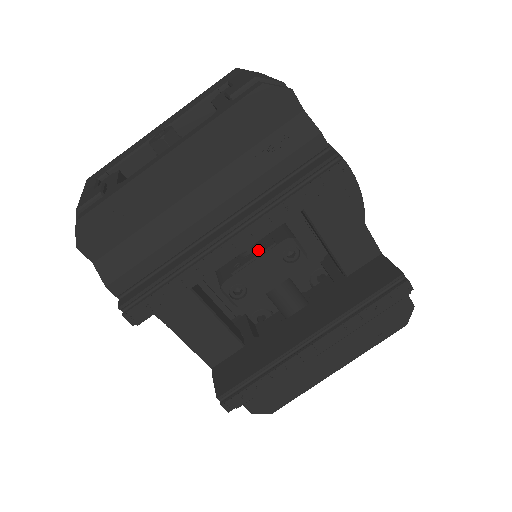
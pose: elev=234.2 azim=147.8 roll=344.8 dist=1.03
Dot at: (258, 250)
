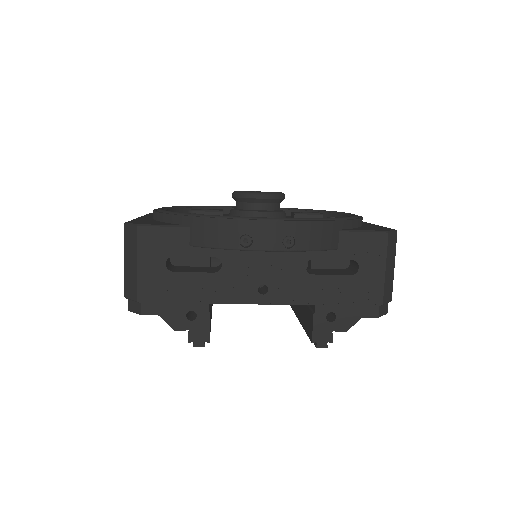
Dot at: occluded
